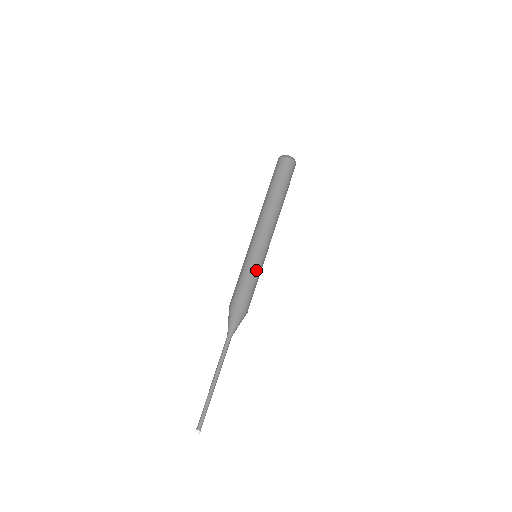
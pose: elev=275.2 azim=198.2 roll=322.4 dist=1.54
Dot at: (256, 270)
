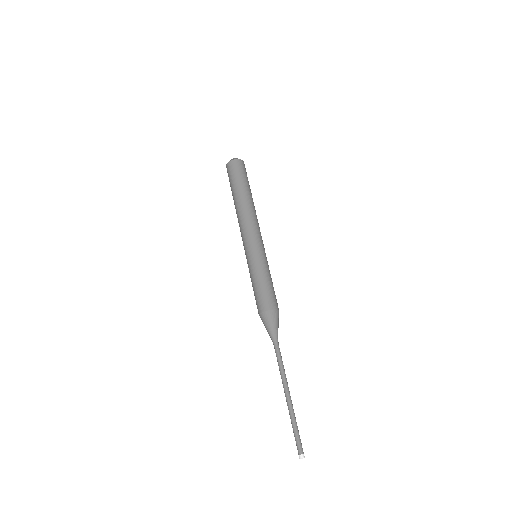
Dot at: (267, 266)
